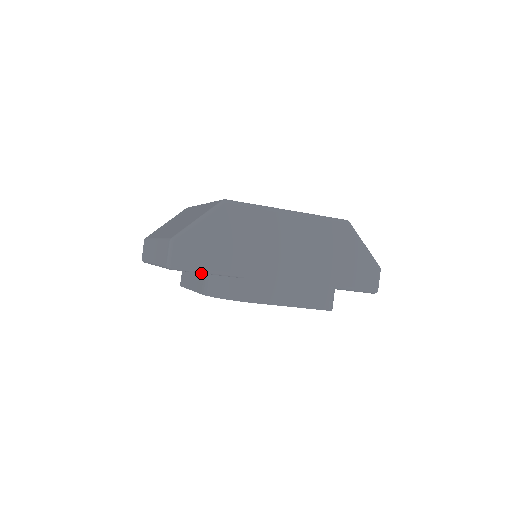
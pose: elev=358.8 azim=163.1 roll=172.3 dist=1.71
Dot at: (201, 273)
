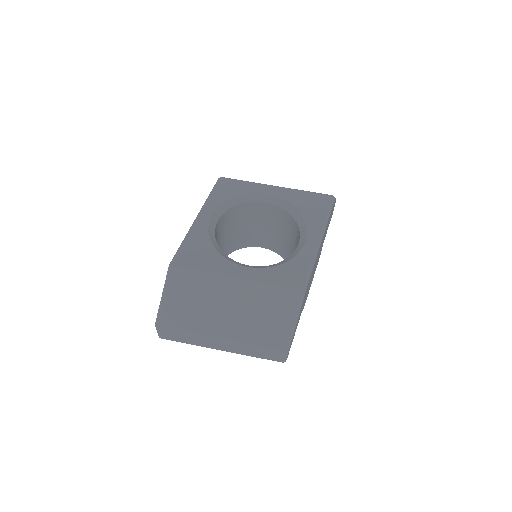
Dot at: occluded
